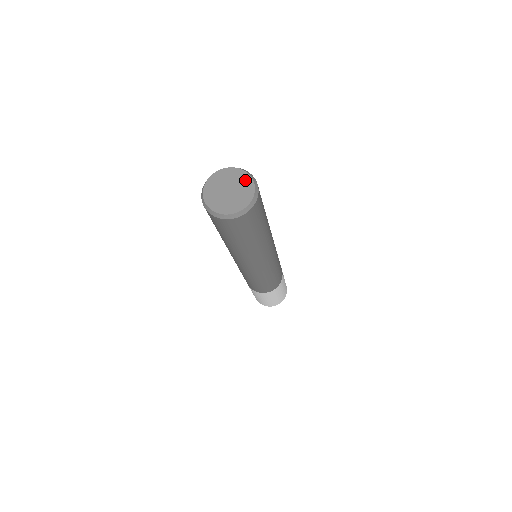
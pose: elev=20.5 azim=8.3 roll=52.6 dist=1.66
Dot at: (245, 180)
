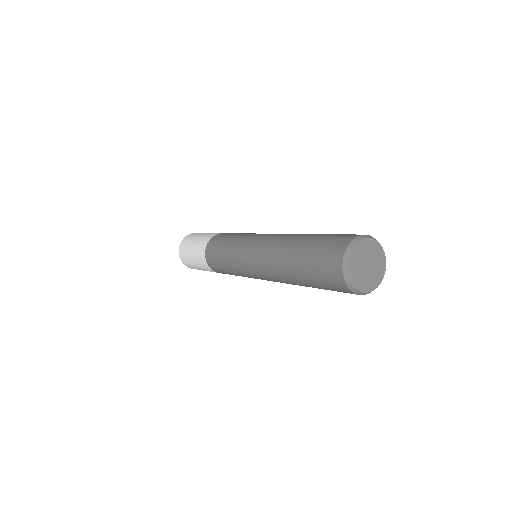
Dot at: (380, 255)
